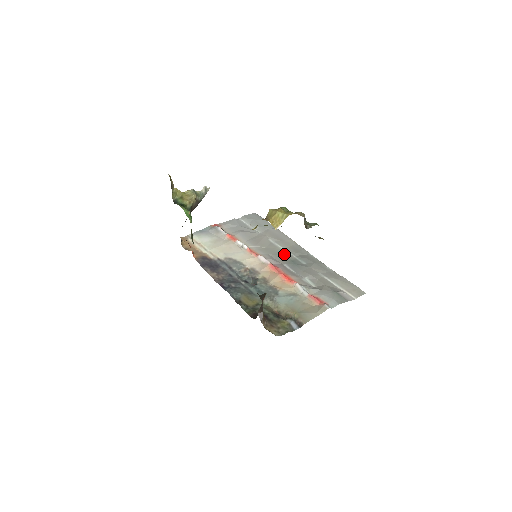
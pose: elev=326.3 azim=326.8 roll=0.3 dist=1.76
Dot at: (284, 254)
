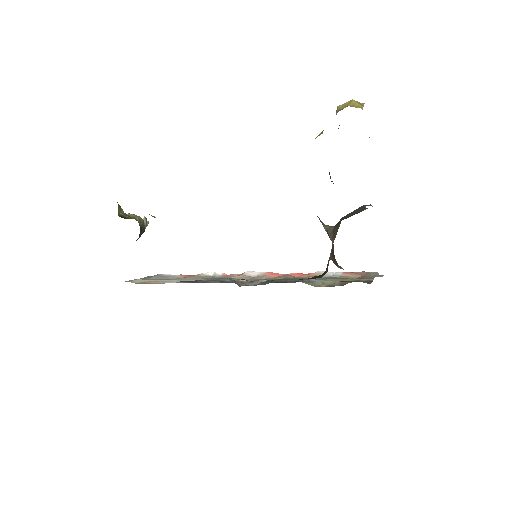
Dot at: occluded
